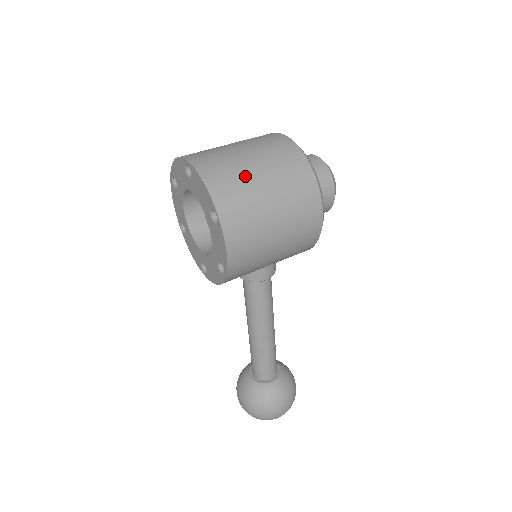
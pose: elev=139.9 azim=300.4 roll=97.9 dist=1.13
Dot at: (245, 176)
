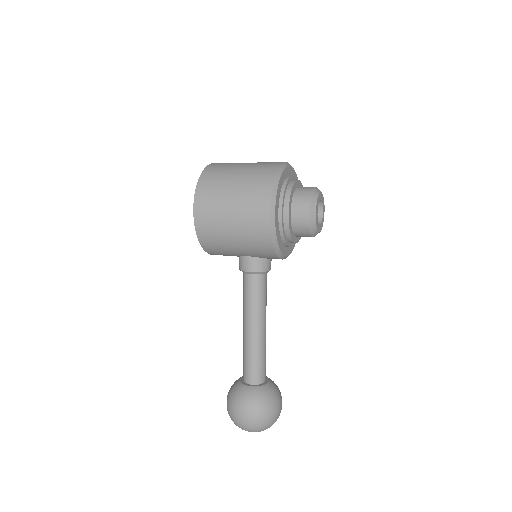
Dot at: (228, 171)
